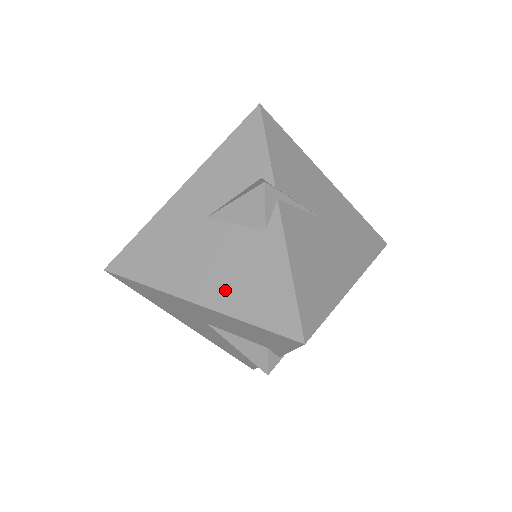
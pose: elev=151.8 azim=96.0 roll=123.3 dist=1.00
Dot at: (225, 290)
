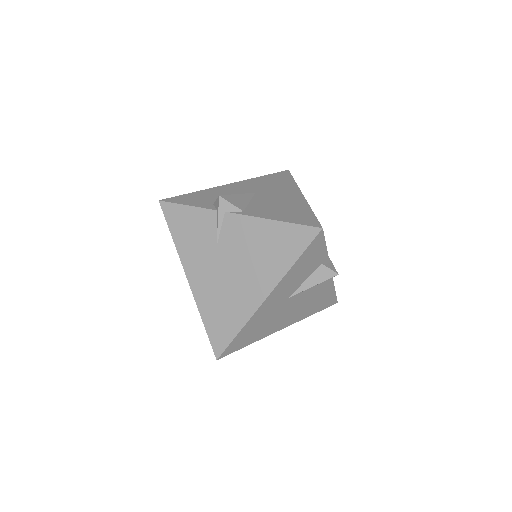
Dot at: (302, 314)
